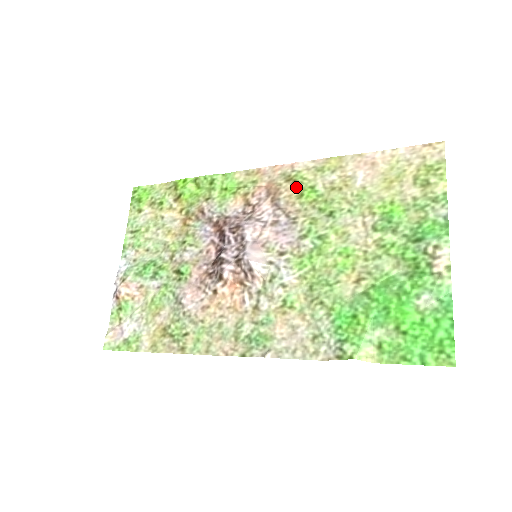
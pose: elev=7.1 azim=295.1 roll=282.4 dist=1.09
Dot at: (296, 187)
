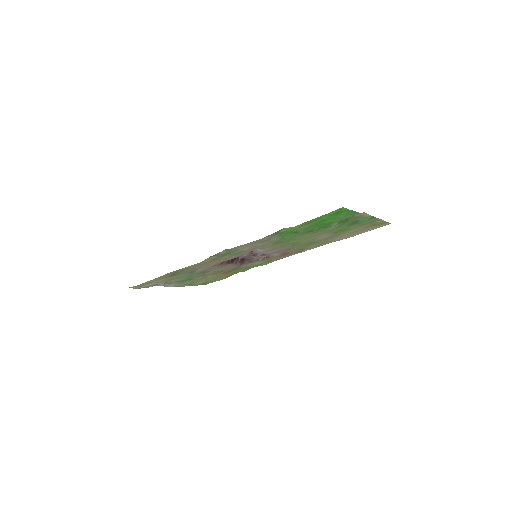
Dot at: (300, 249)
